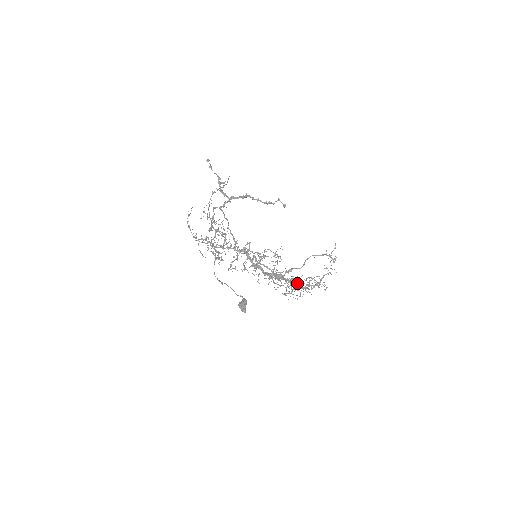
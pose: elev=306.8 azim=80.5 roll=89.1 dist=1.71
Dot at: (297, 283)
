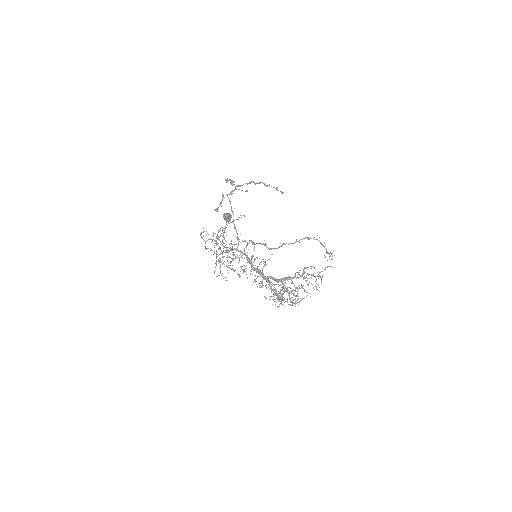
Dot at: (294, 285)
